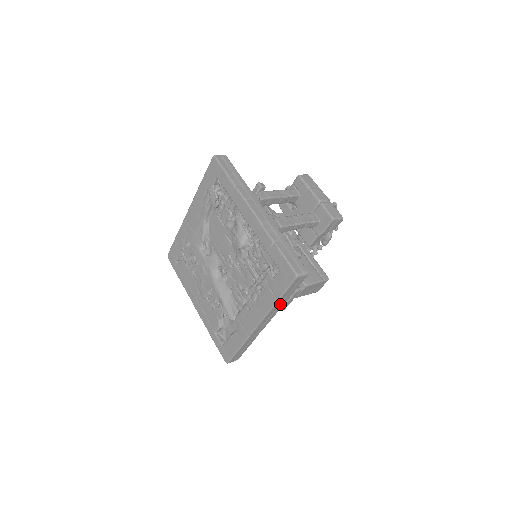
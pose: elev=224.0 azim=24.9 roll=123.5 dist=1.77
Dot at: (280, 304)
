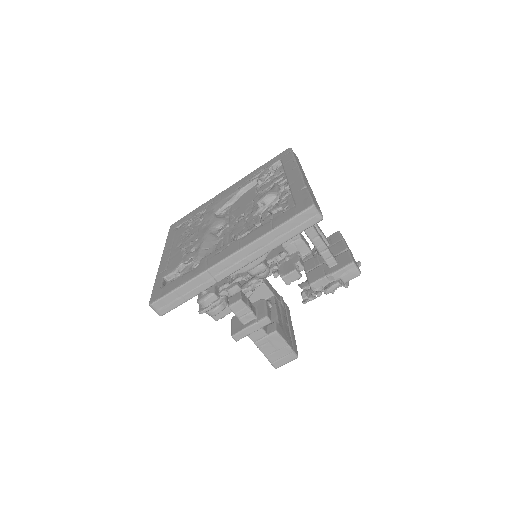
Dot at: (269, 243)
